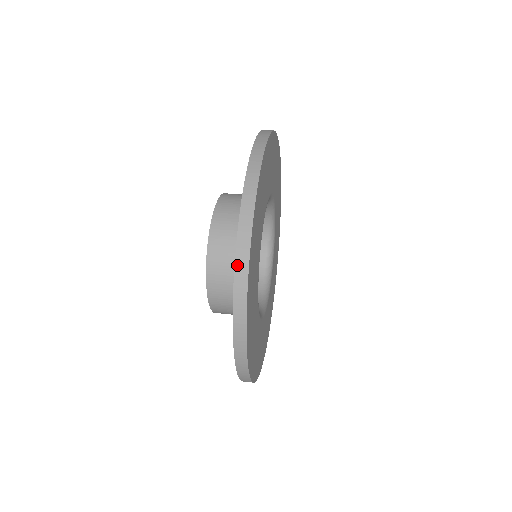
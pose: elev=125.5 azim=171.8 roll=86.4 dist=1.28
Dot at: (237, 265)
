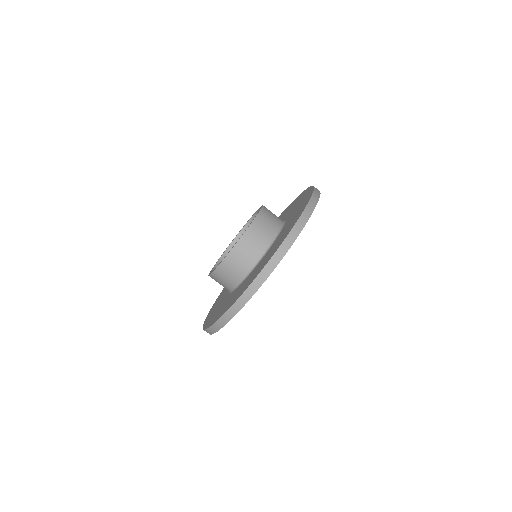
Dot at: (245, 294)
